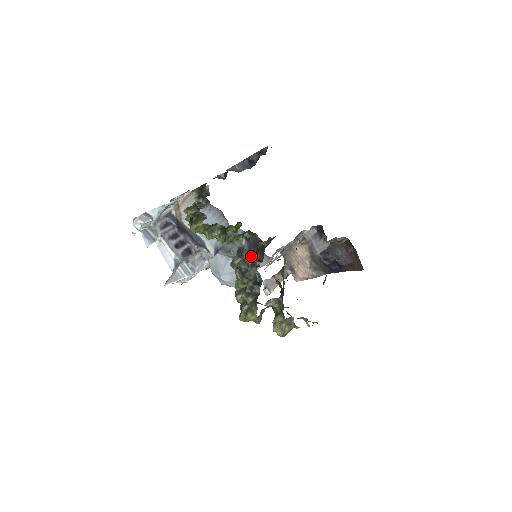
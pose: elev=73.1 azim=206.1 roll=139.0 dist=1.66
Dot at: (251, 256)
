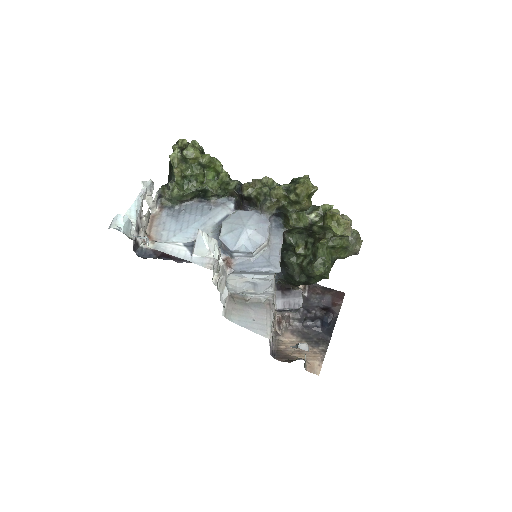
Dot at: occluded
